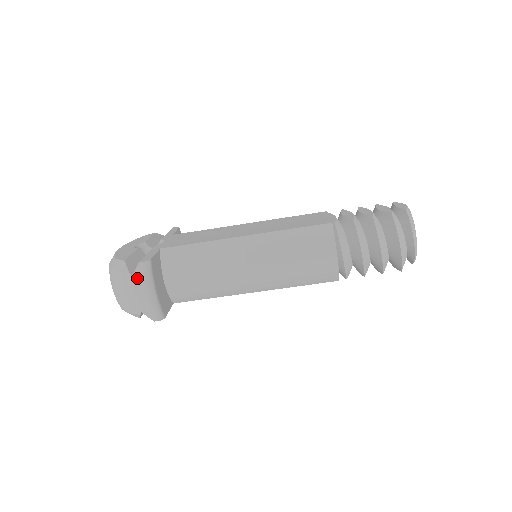
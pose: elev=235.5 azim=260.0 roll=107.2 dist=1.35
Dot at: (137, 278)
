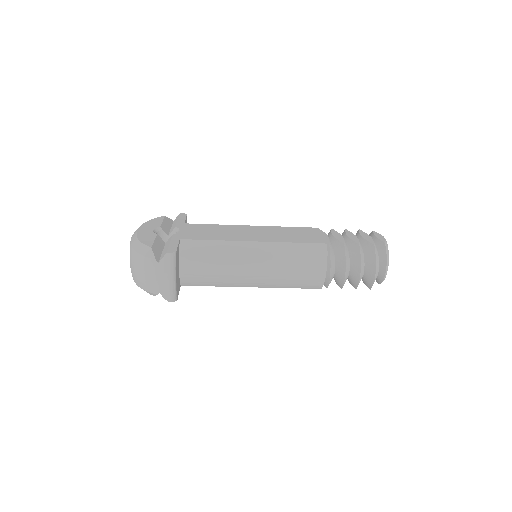
Dot at: (163, 265)
